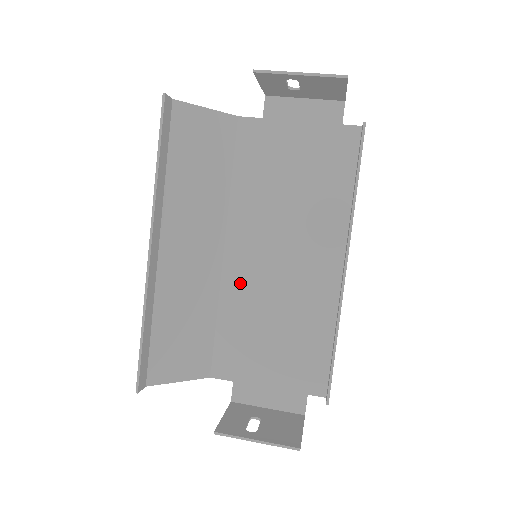
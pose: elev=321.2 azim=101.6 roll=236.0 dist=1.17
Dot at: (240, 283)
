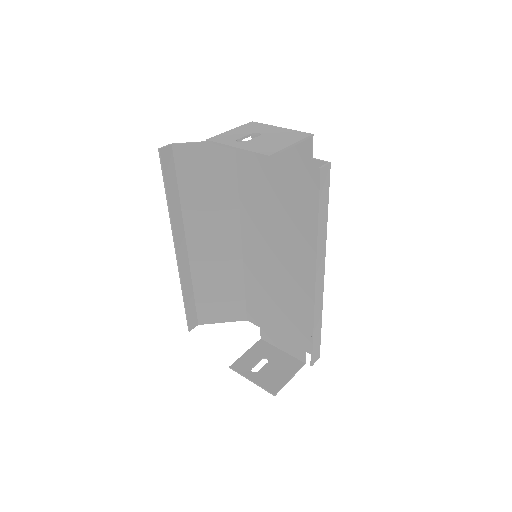
Dot at: (255, 267)
